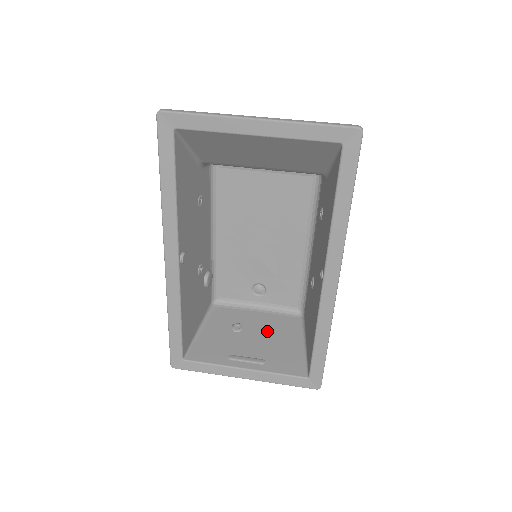
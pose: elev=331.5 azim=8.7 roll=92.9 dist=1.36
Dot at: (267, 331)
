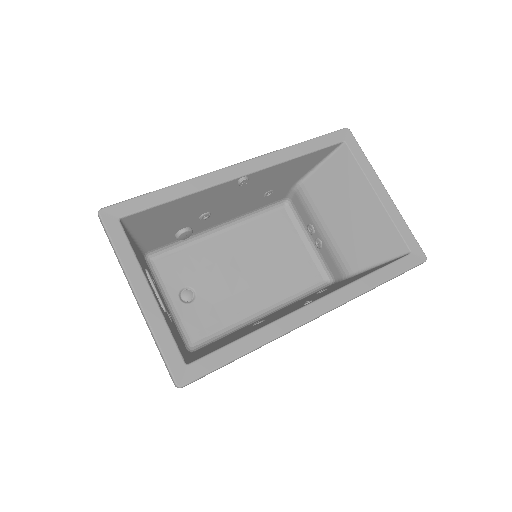
Dot at: (169, 314)
